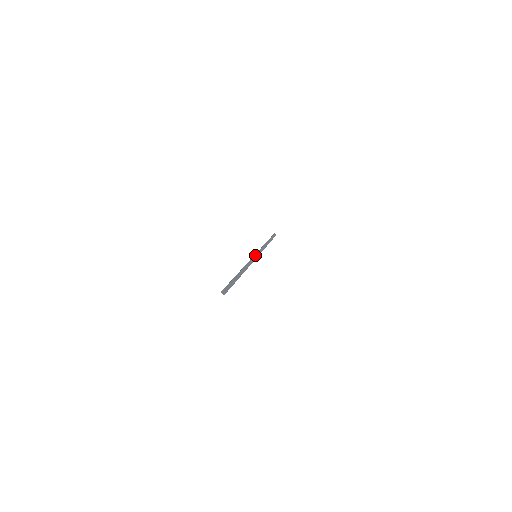
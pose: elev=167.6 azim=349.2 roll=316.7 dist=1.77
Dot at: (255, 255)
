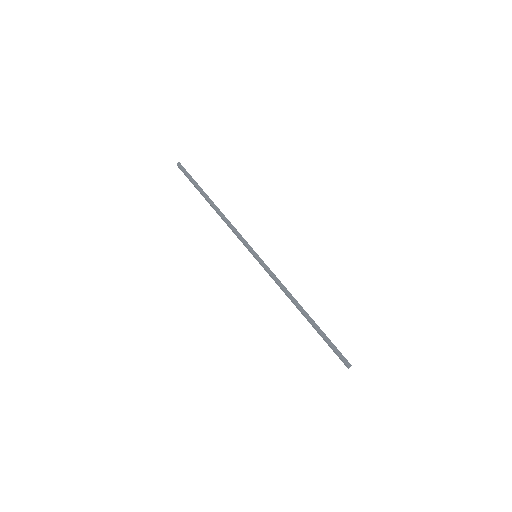
Dot at: (259, 261)
